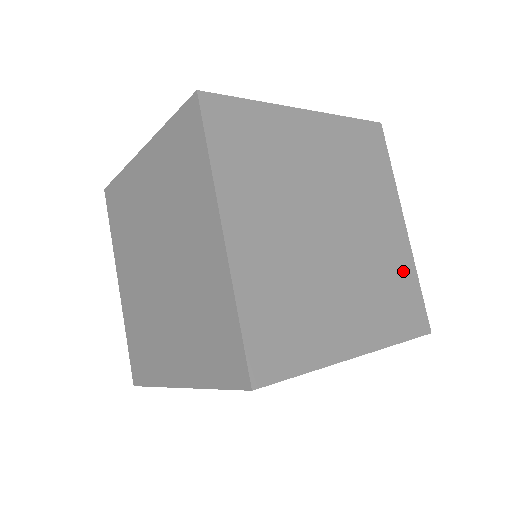
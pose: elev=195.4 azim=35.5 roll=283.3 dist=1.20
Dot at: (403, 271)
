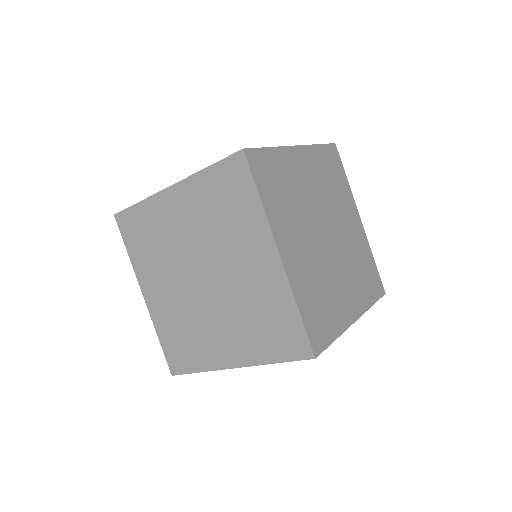
Dot at: (365, 254)
